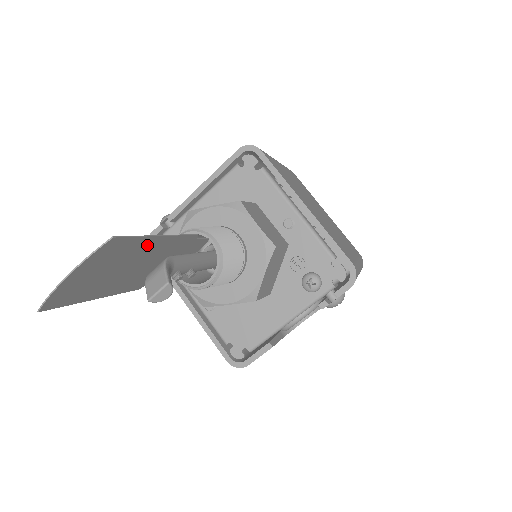
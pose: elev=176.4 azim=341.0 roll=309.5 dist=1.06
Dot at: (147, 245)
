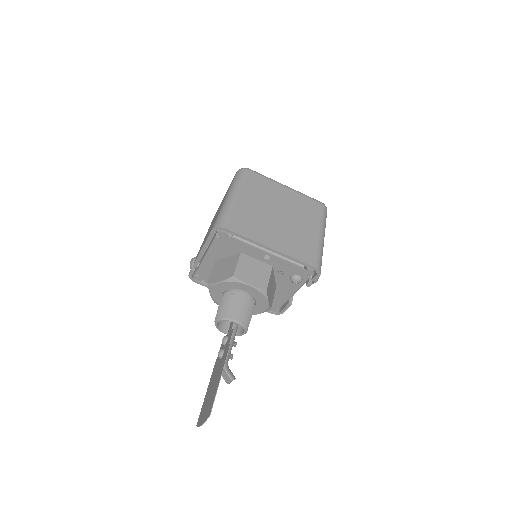
Dot at: (217, 386)
